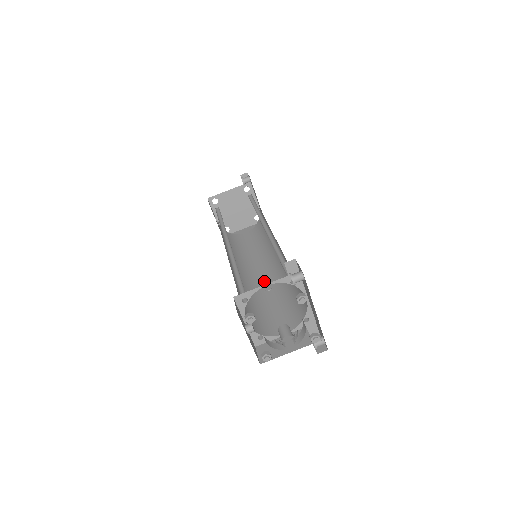
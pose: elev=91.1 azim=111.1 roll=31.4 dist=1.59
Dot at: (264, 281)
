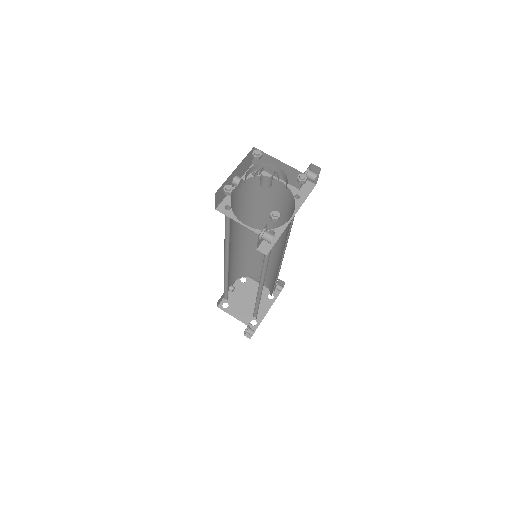
Dot at: occluded
